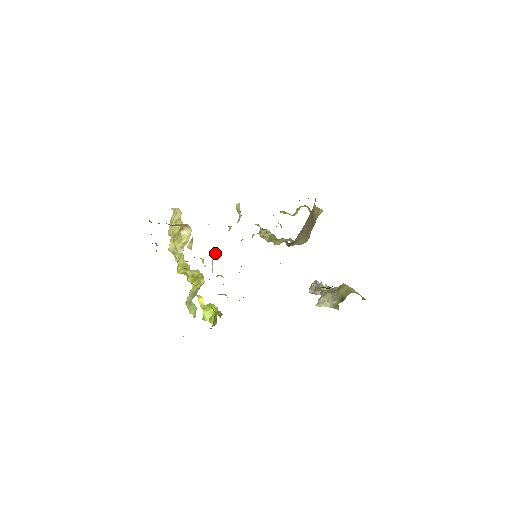
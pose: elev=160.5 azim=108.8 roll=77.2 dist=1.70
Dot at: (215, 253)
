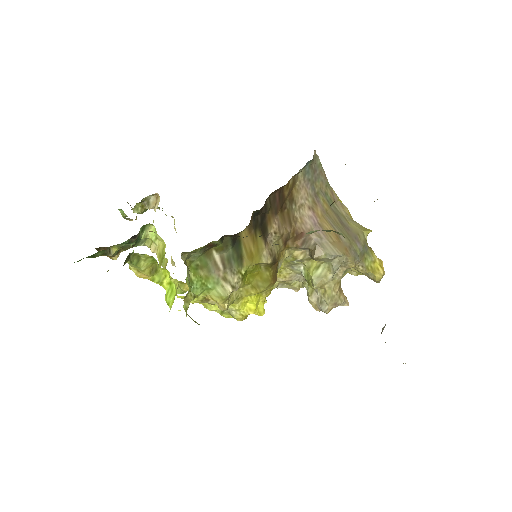
Dot at: occluded
